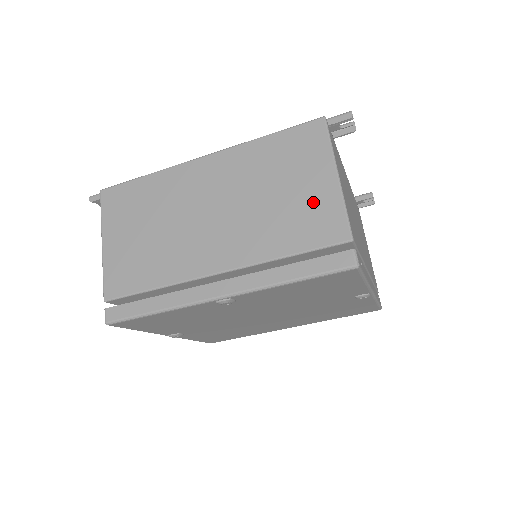
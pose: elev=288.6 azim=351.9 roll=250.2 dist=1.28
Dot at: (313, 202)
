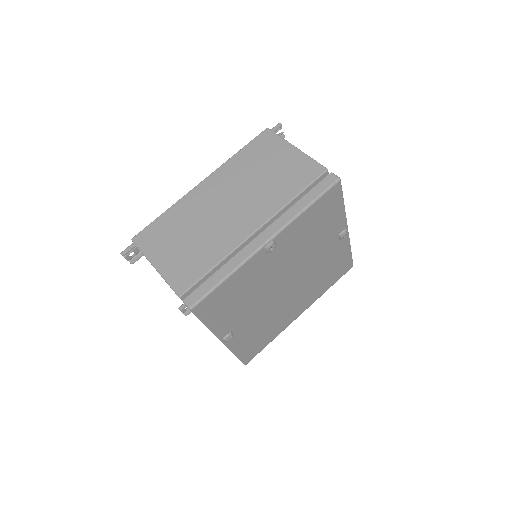
Dot at: (291, 165)
